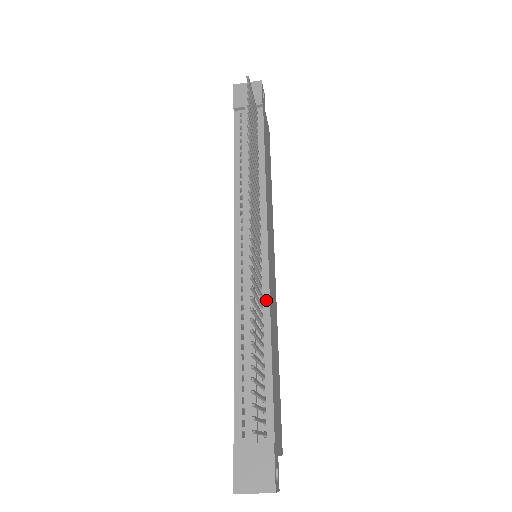
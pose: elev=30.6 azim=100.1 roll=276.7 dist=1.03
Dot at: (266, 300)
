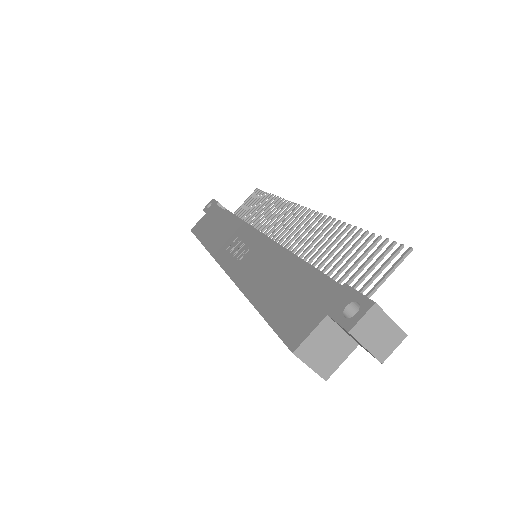
Dot at: occluded
